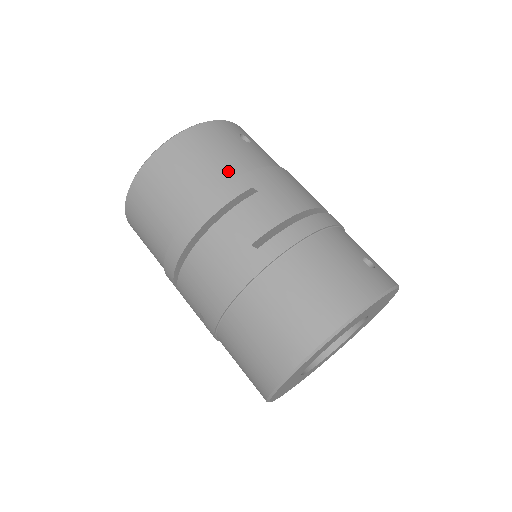
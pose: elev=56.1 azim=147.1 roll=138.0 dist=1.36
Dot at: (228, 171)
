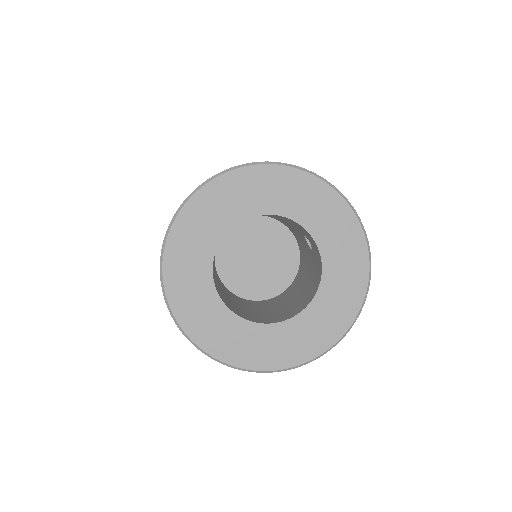
Dot at: occluded
